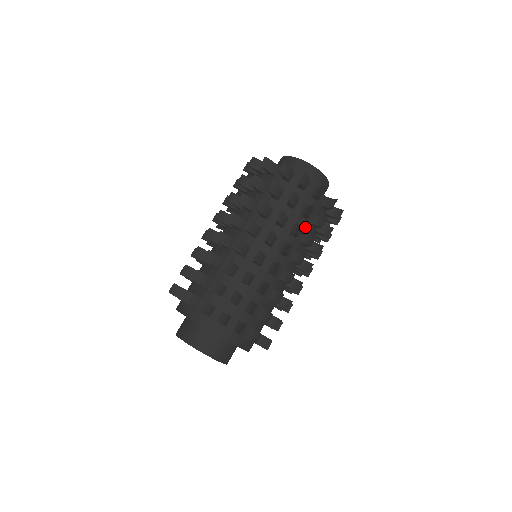
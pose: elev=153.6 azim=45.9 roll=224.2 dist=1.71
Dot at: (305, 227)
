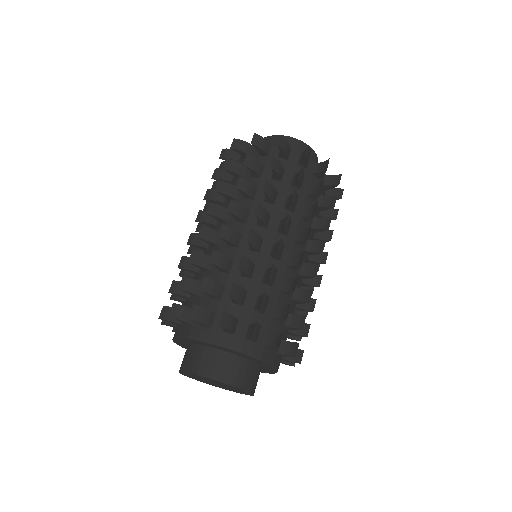
Dot at: occluded
